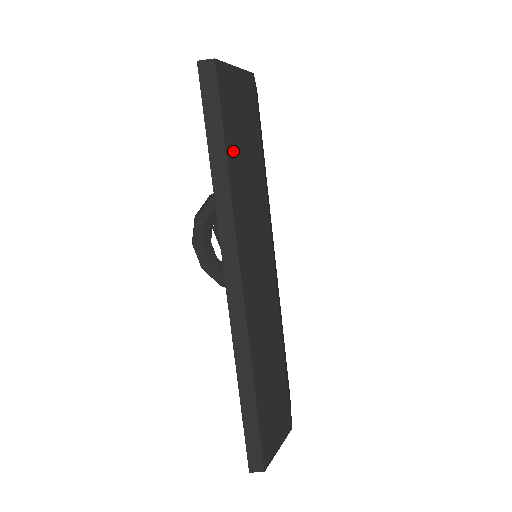
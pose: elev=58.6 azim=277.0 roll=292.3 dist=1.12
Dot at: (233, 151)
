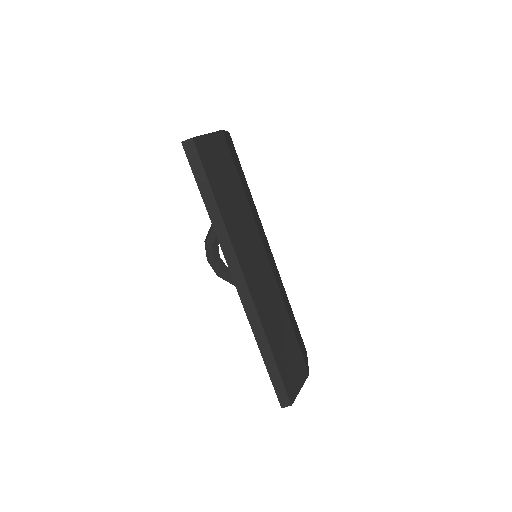
Dot at: (219, 194)
